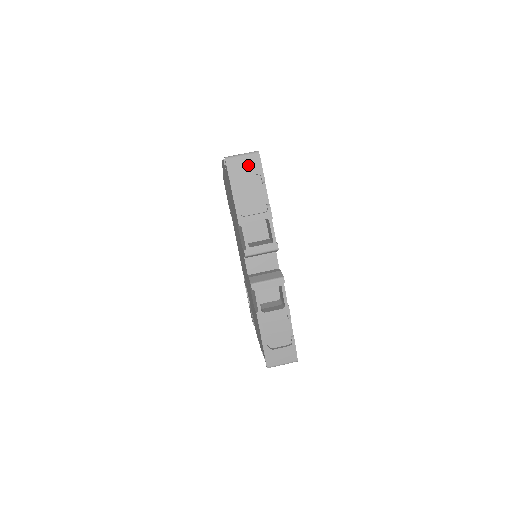
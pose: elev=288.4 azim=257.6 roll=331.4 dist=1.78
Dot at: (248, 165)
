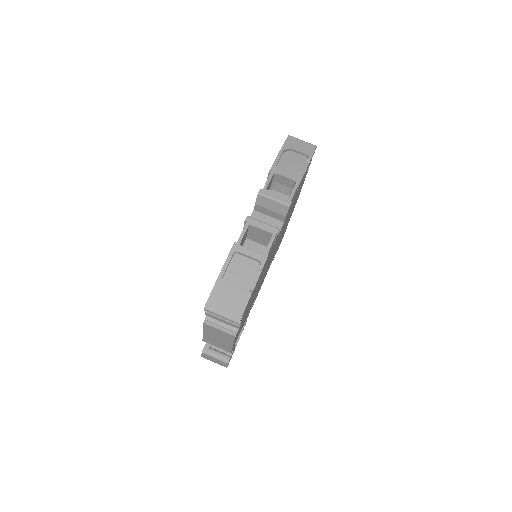
Dot at: (303, 147)
